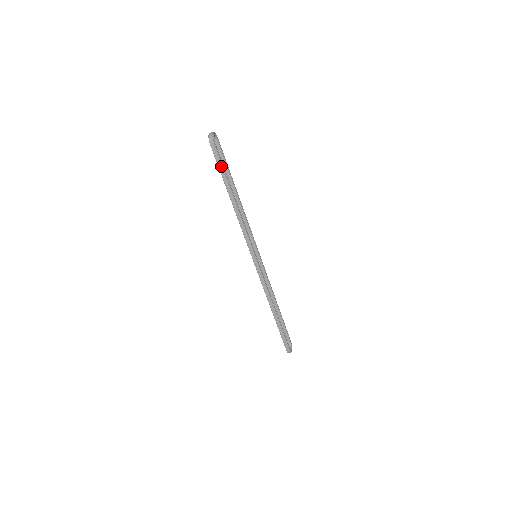
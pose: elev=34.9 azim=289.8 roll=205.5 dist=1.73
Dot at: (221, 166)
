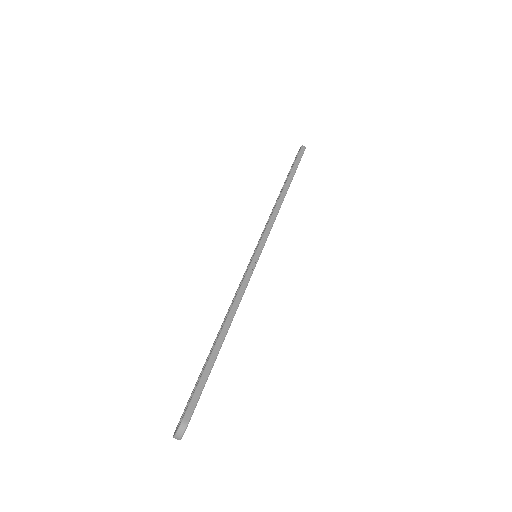
Dot at: (298, 163)
